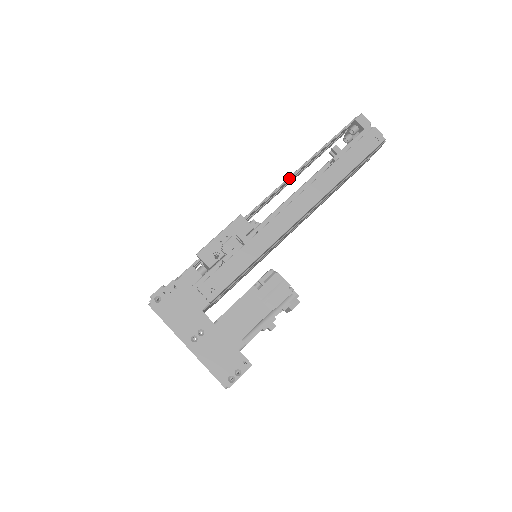
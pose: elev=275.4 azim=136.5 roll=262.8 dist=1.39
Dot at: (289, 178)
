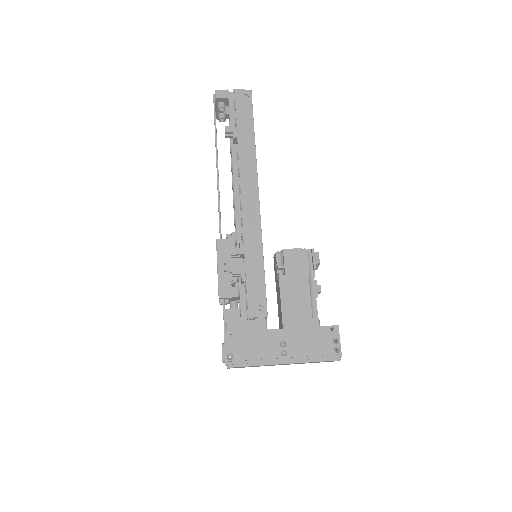
Dot at: (218, 182)
